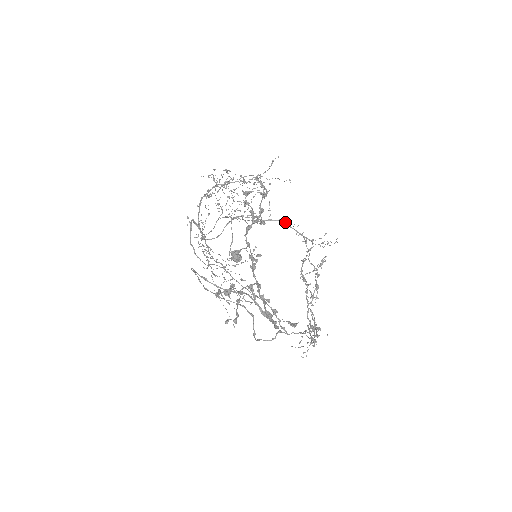
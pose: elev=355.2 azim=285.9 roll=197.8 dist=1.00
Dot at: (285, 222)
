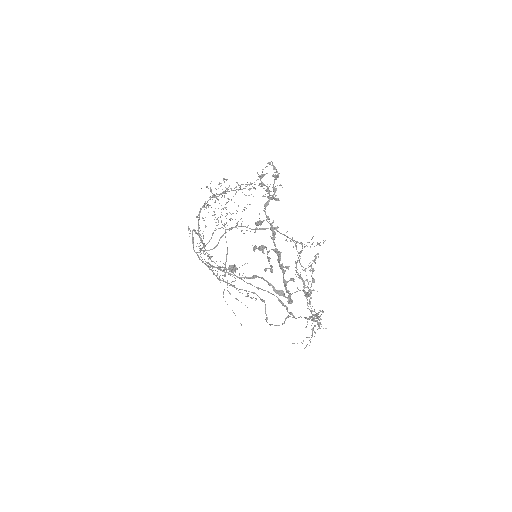
Dot at: (275, 229)
